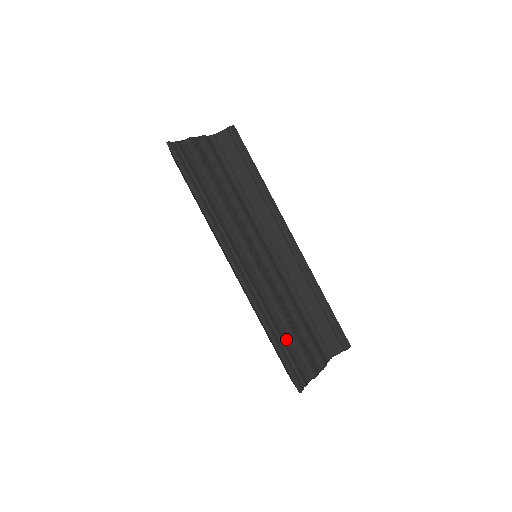
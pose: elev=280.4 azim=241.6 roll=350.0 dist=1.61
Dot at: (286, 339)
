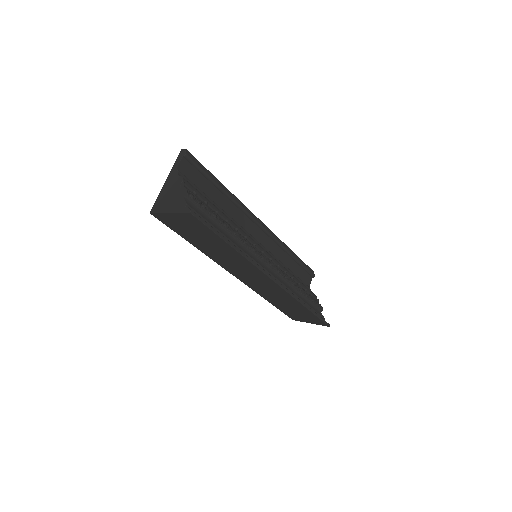
Dot at: (303, 300)
